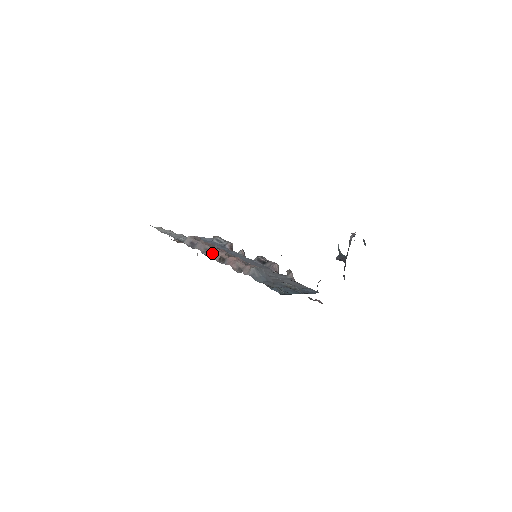
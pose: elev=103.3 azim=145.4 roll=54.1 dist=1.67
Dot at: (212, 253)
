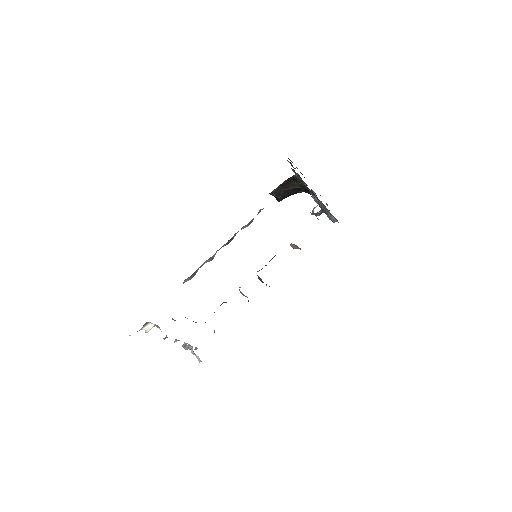
Dot at: occluded
